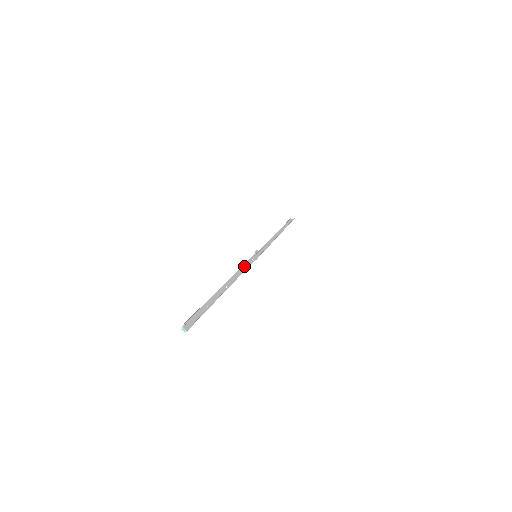
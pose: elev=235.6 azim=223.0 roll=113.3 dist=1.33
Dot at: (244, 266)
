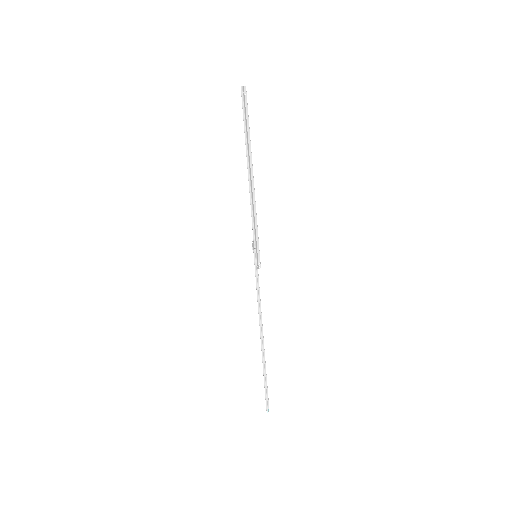
Dot at: (257, 288)
